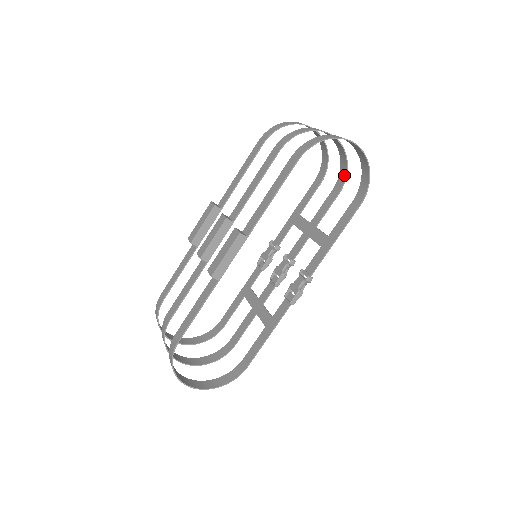
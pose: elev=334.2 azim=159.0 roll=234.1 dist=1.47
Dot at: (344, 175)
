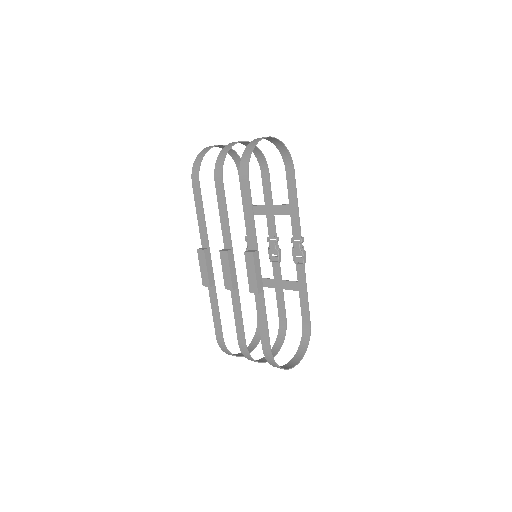
Dot at: (262, 158)
